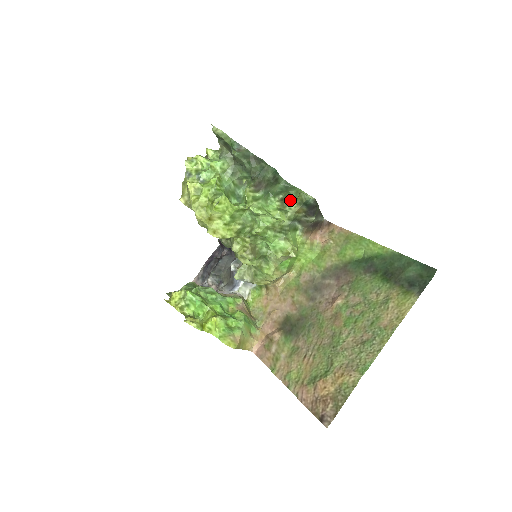
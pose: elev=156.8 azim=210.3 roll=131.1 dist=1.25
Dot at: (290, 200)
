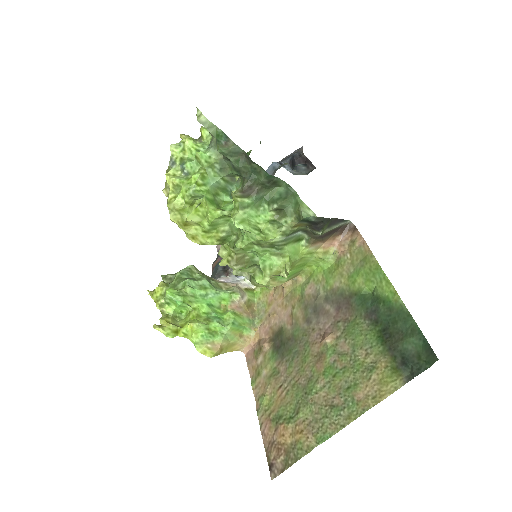
Dot at: (287, 211)
